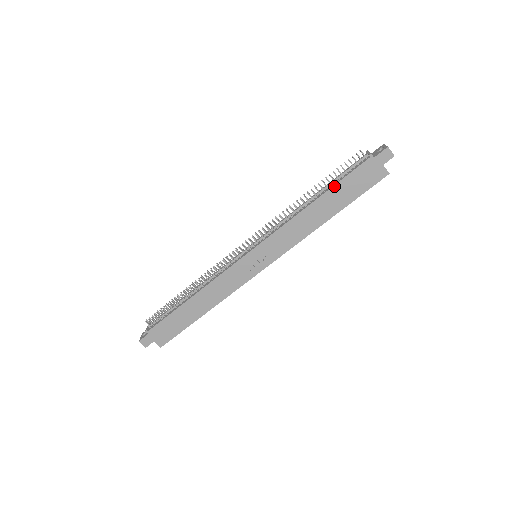
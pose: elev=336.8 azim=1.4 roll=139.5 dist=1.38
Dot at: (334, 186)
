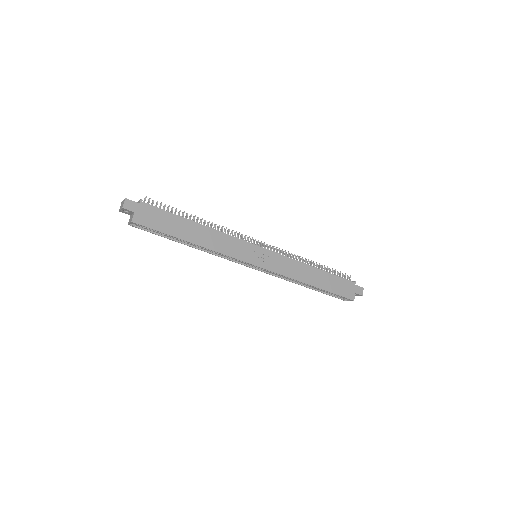
Dot at: (330, 273)
